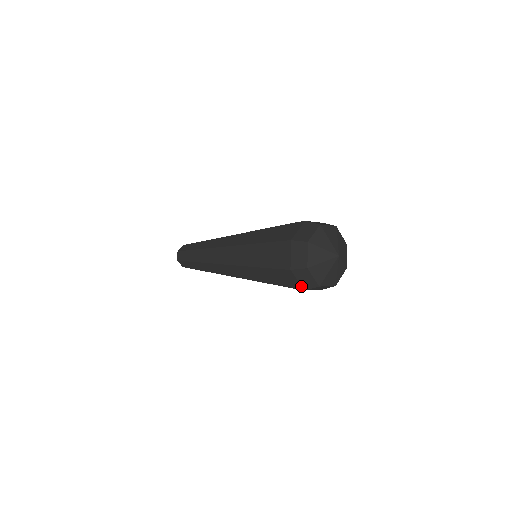
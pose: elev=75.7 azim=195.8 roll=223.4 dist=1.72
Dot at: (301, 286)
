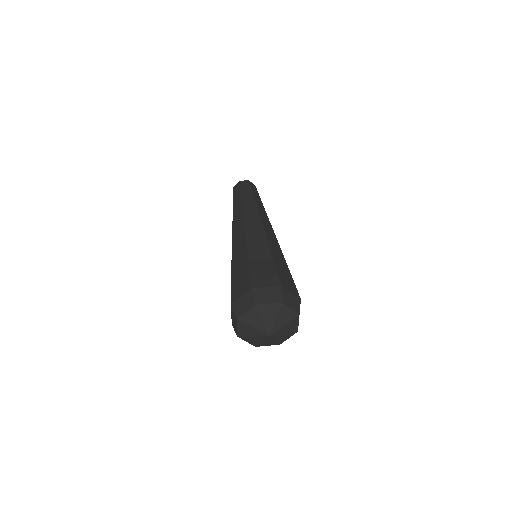
Dot at: occluded
